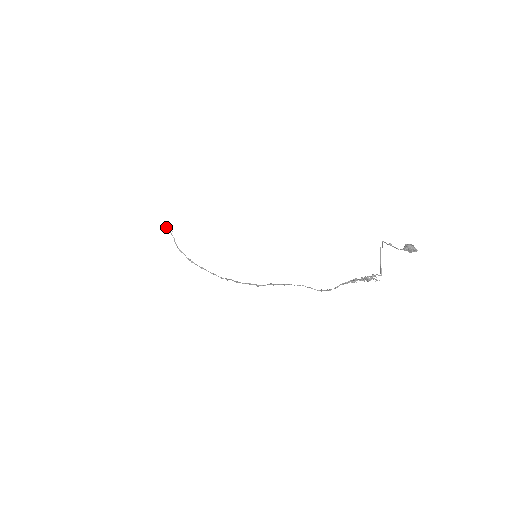
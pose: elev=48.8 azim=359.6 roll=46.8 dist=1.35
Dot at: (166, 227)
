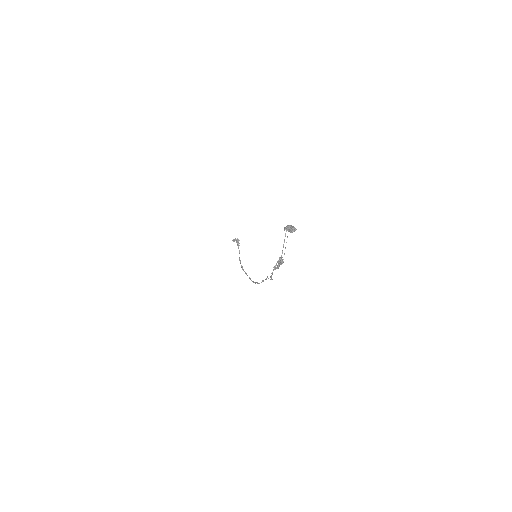
Dot at: (232, 240)
